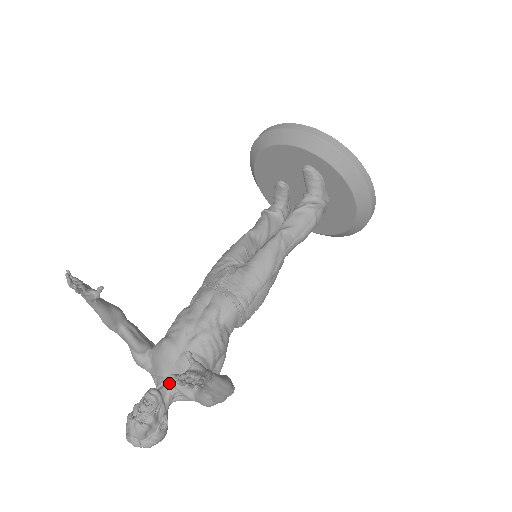
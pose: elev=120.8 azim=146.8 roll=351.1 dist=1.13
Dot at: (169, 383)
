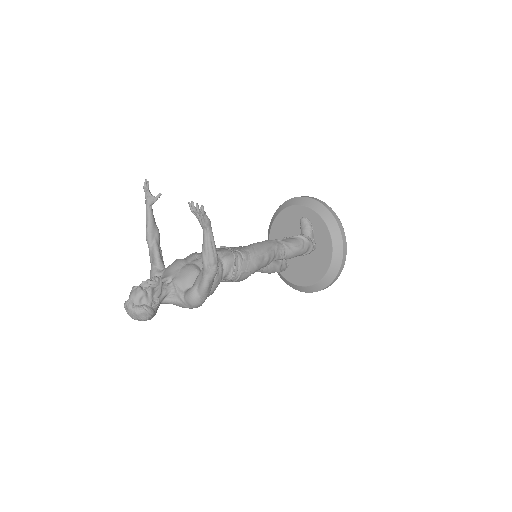
Dot at: (170, 283)
